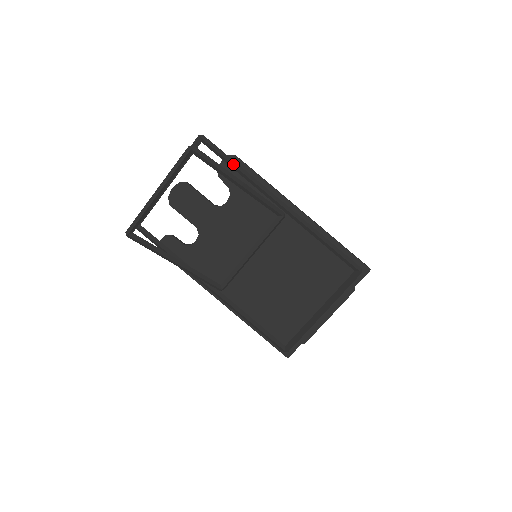
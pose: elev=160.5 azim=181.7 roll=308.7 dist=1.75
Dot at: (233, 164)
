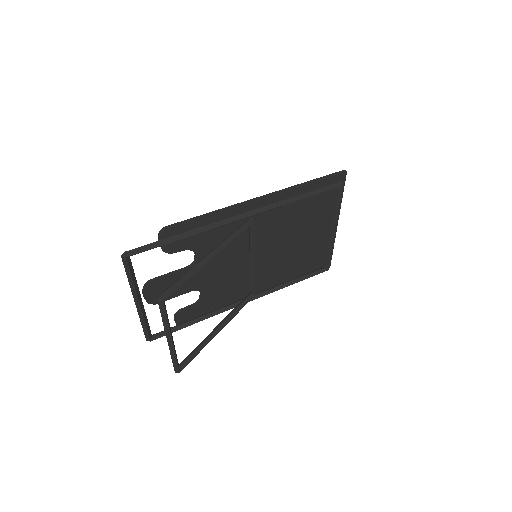
Dot at: (176, 240)
